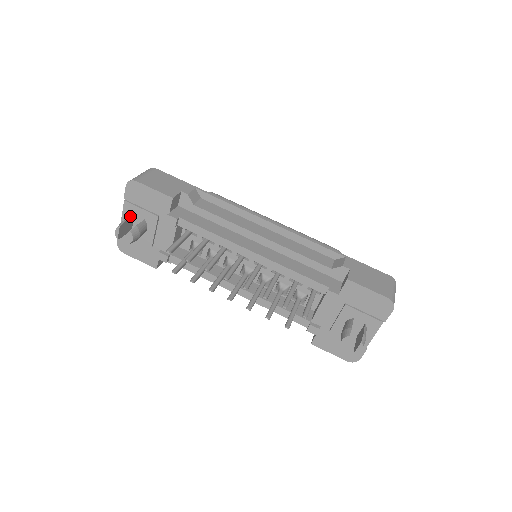
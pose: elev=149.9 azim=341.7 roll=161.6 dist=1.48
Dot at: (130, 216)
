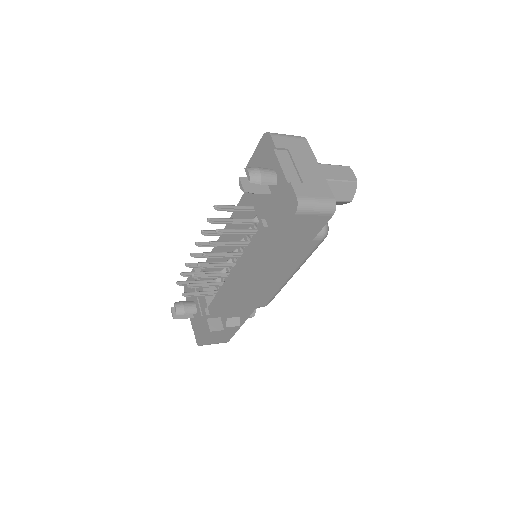
Dot at: occluded
